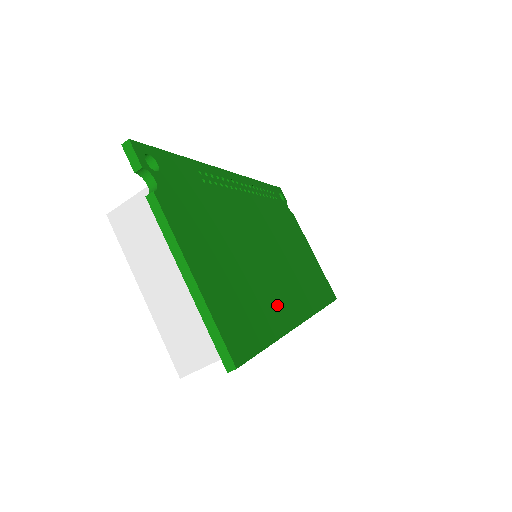
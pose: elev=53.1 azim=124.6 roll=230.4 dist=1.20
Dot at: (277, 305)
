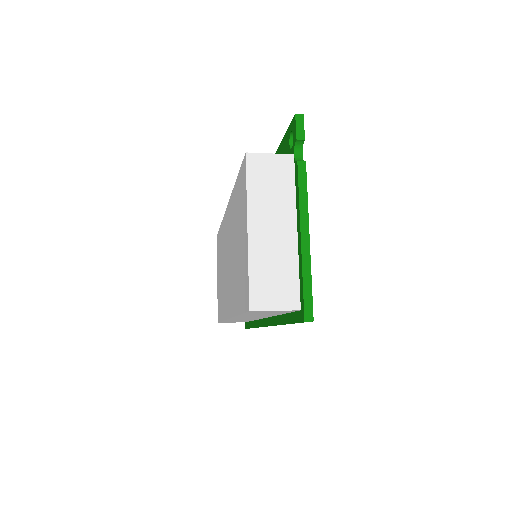
Dot at: occluded
